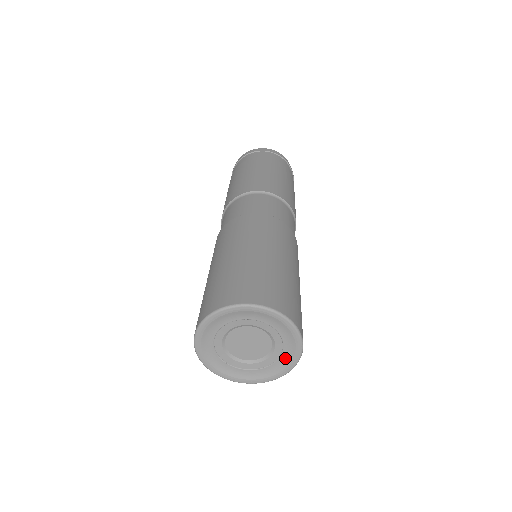
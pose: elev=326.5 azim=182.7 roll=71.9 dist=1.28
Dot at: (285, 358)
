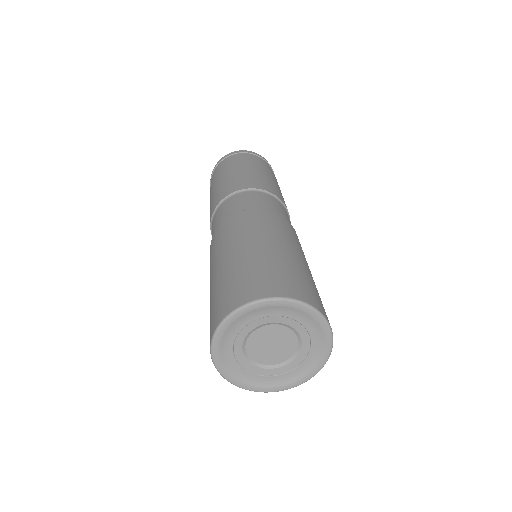
Dot at: (309, 363)
